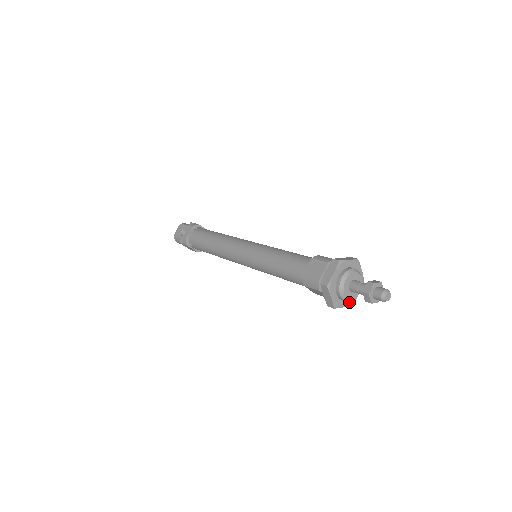
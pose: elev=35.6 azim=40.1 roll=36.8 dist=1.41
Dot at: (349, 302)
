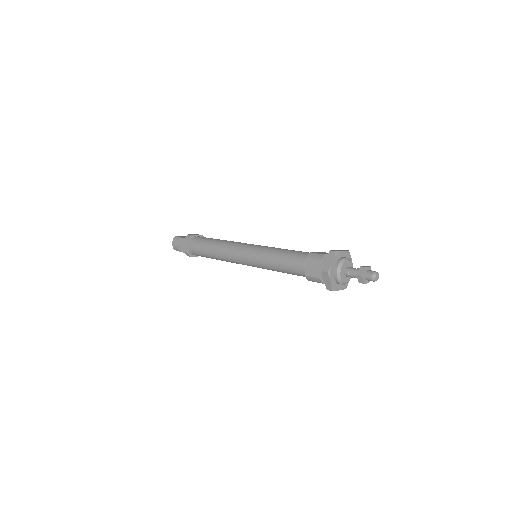
Dot at: (334, 284)
